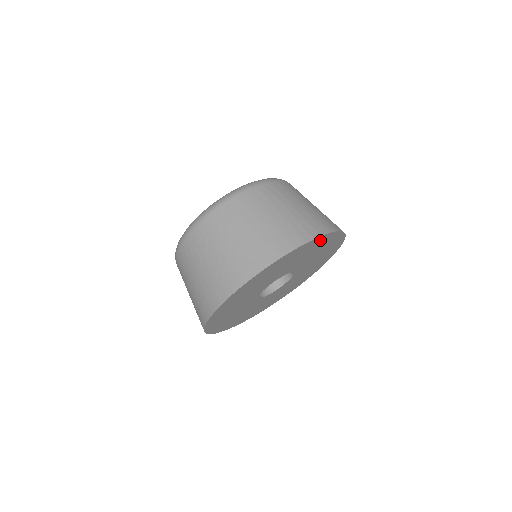
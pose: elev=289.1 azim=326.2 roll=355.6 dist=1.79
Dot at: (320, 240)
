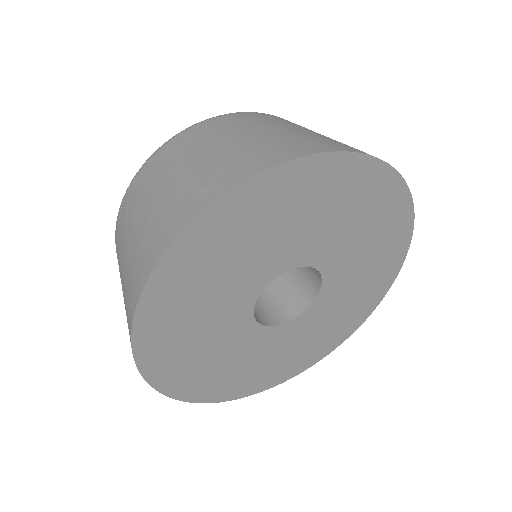
Dot at: (397, 250)
